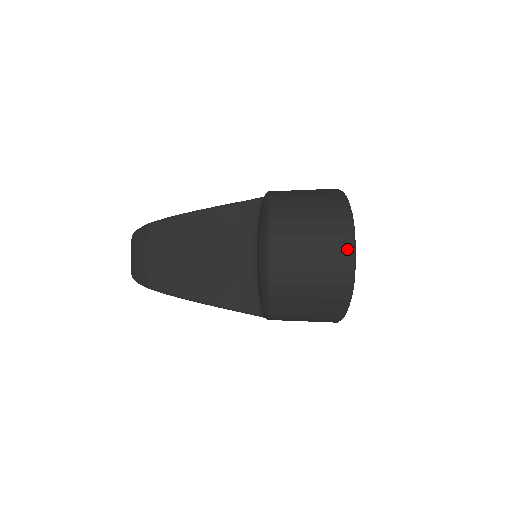
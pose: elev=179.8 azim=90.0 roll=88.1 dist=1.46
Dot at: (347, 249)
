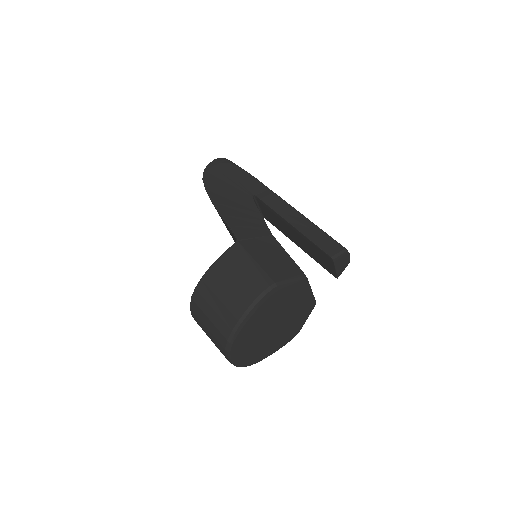
Dot at: (227, 359)
